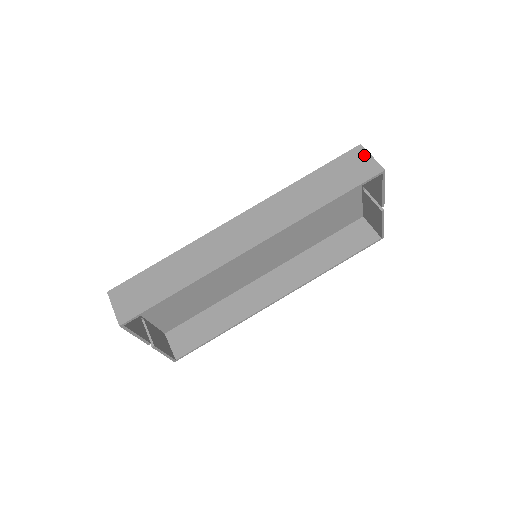
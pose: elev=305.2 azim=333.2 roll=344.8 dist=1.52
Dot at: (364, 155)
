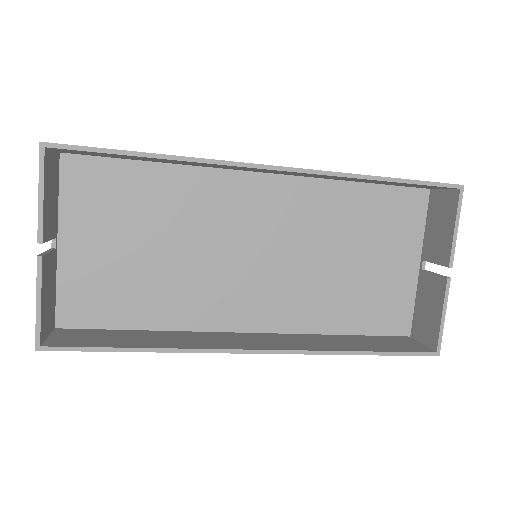
Dot at: occluded
